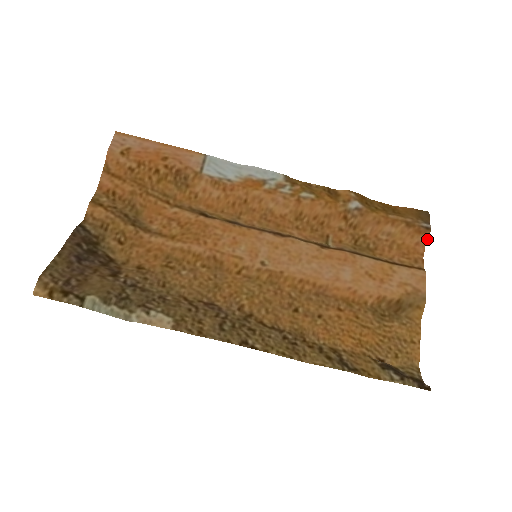
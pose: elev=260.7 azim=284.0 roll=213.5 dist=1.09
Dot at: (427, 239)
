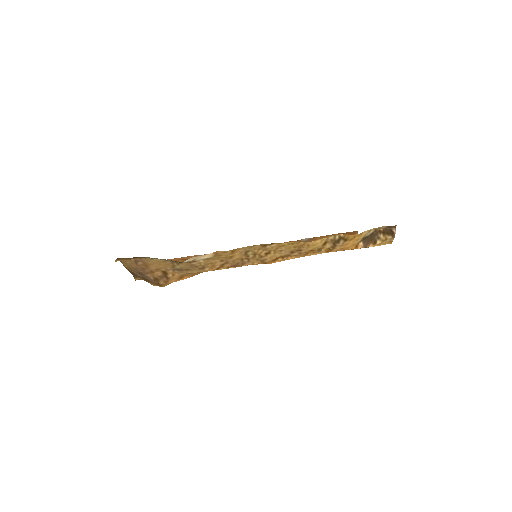
Dot at: occluded
